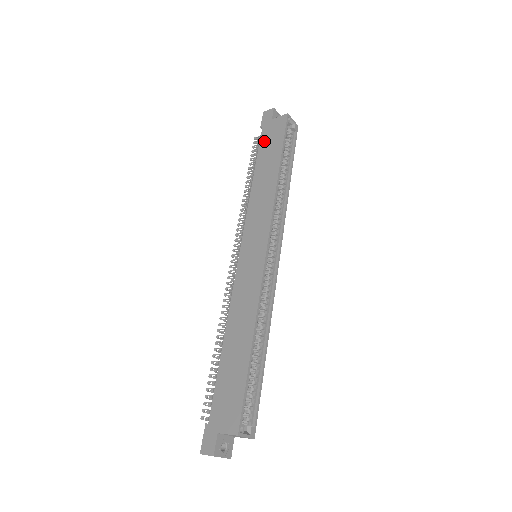
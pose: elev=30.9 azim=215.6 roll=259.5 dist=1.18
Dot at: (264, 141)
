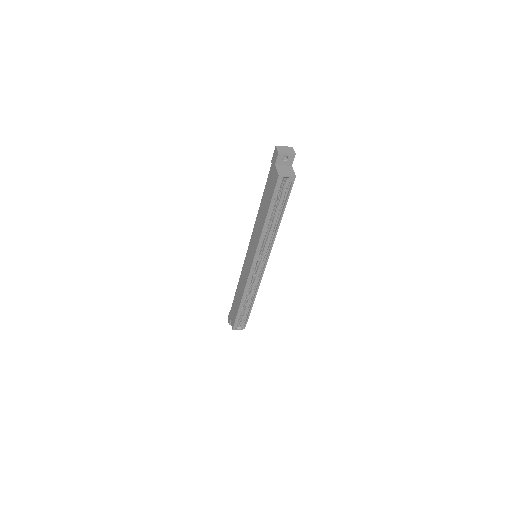
Dot at: (268, 181)
